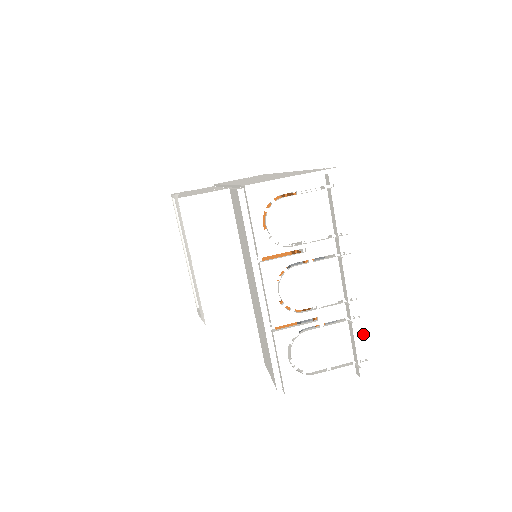
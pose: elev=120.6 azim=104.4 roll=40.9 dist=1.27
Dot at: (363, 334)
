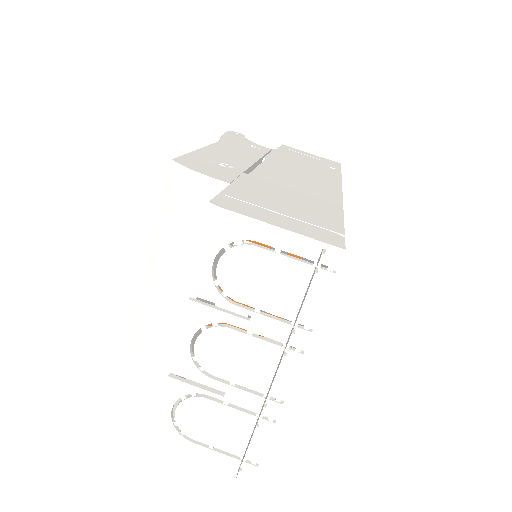
Dot at: (268, 440)
